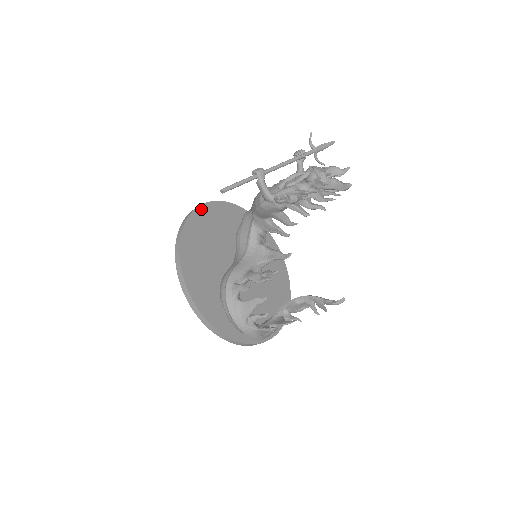
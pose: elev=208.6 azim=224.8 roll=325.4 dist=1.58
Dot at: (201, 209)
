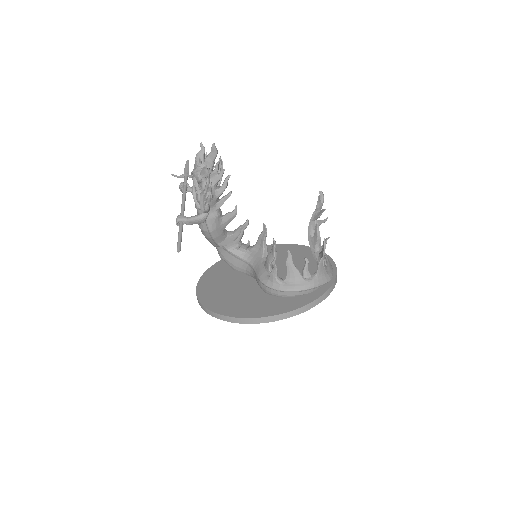
Dot at: (199, 290)
